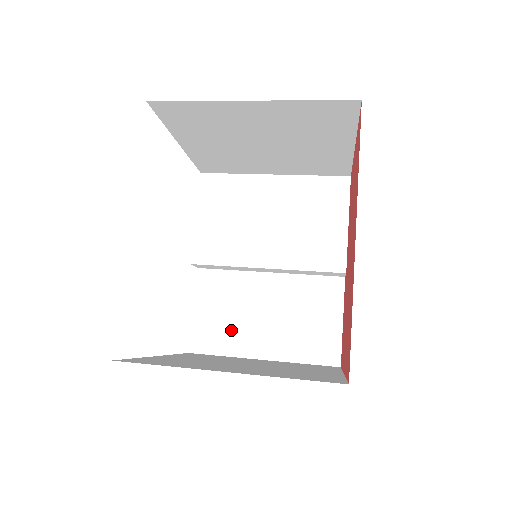
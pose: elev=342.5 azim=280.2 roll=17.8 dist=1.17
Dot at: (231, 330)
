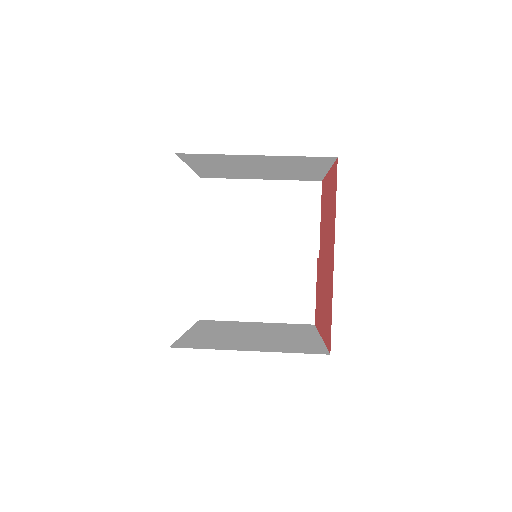
Dot at: (231, 301)
